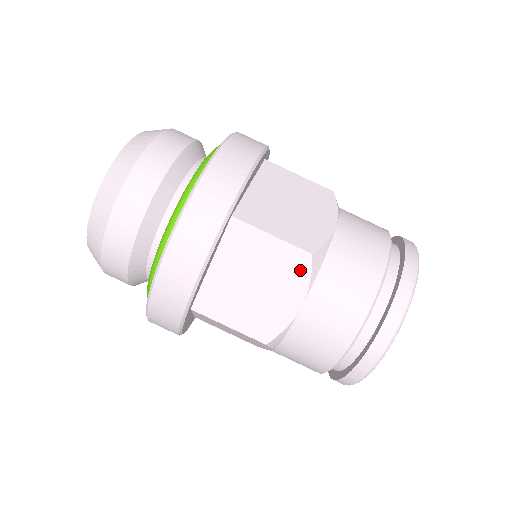
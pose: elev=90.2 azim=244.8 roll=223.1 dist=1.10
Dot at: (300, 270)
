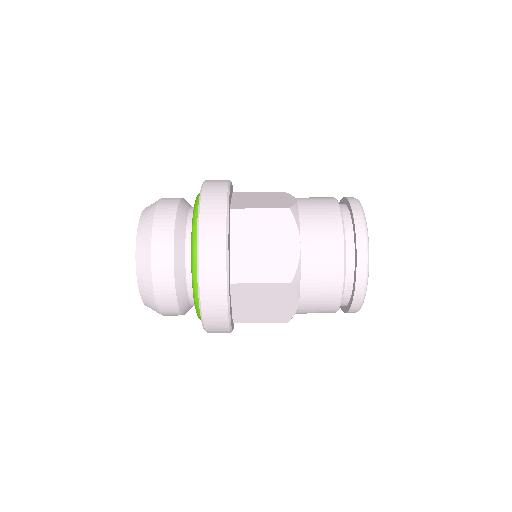
Dot at: (288, 291)
